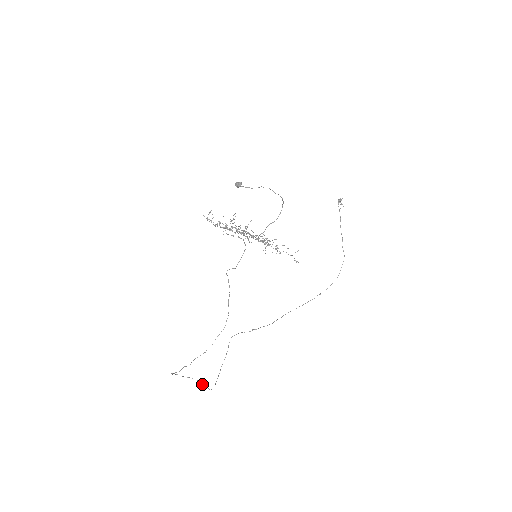
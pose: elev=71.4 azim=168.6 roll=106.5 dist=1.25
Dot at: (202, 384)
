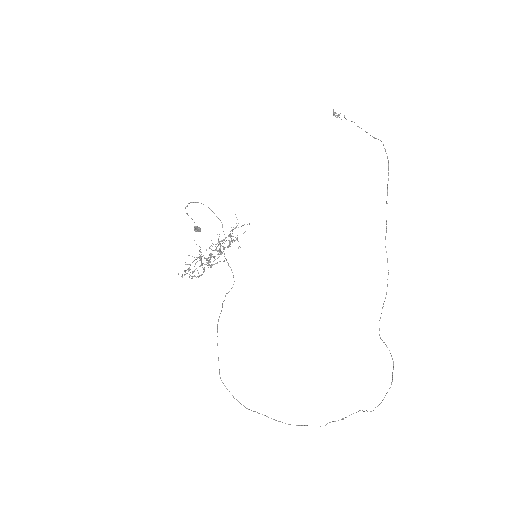
Dot at: occluded
